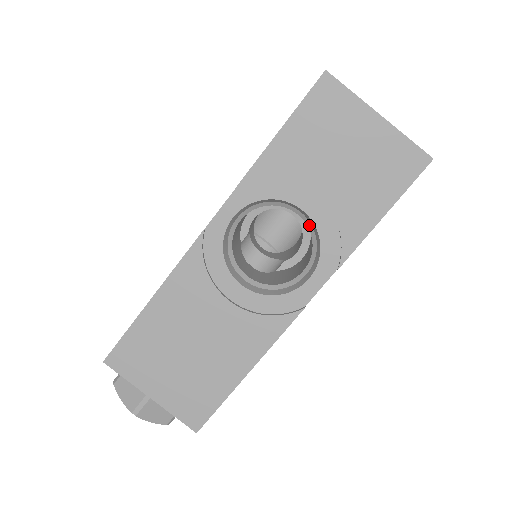
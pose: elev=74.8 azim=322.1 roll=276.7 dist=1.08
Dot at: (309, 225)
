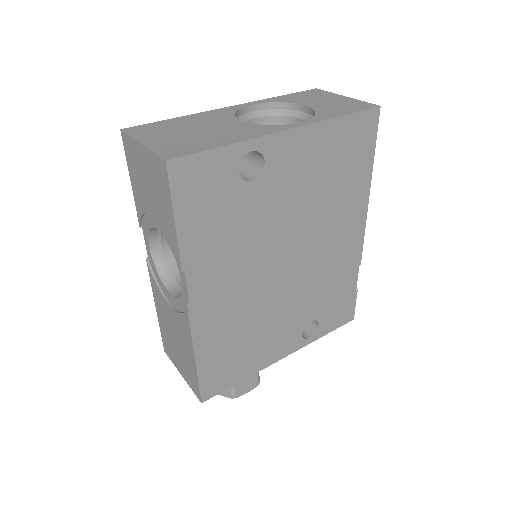
Dot at: occluded
